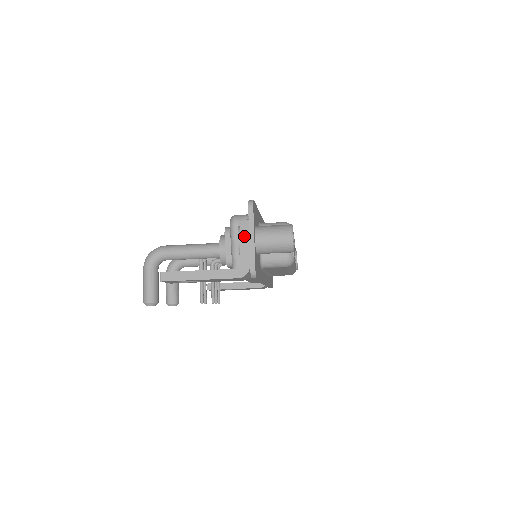
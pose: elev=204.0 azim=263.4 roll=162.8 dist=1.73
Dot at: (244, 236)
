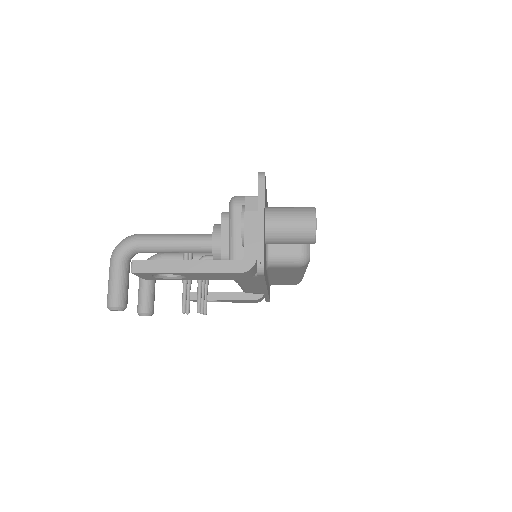
Dot at: (250, 217)
